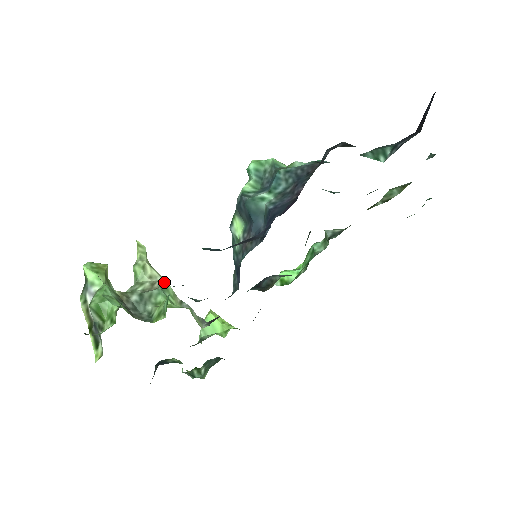
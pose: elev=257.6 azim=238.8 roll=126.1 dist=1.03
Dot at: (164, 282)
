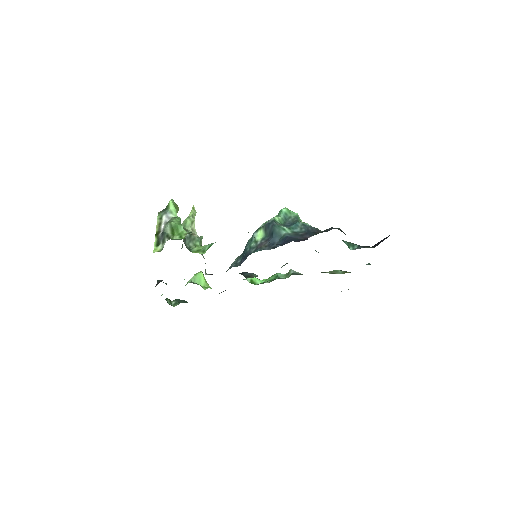
Dot at: (202, 237)
